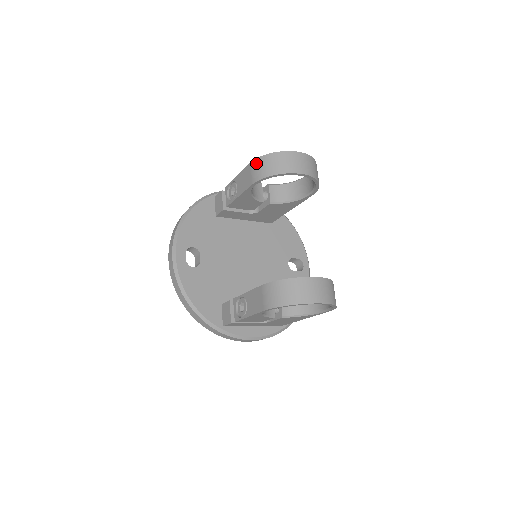
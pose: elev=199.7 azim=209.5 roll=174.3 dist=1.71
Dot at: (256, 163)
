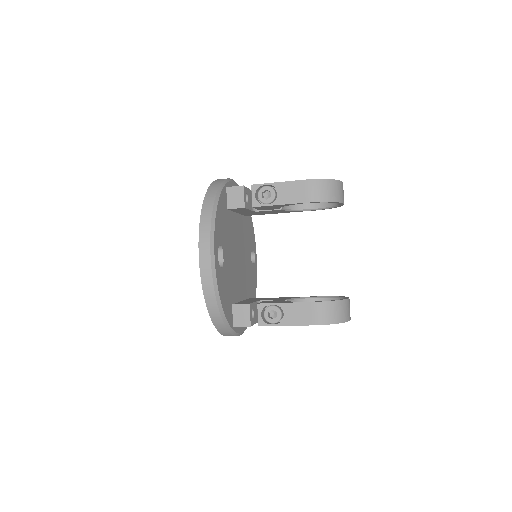
Dot at: (315, 183)
